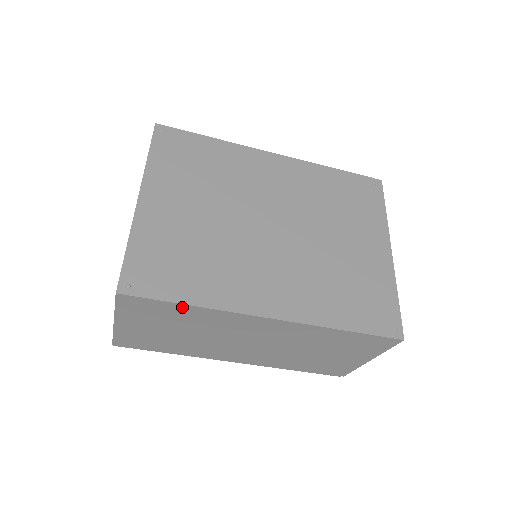
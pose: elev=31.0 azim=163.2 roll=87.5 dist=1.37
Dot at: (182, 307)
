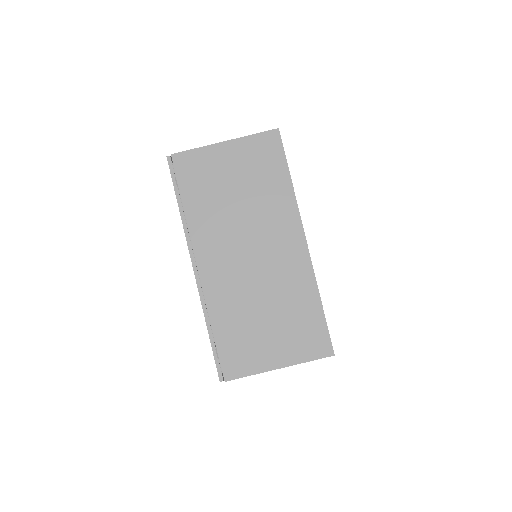
Dot at: (285, 176)
